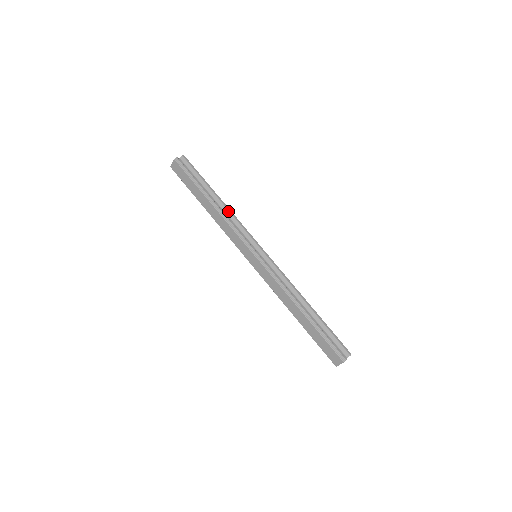
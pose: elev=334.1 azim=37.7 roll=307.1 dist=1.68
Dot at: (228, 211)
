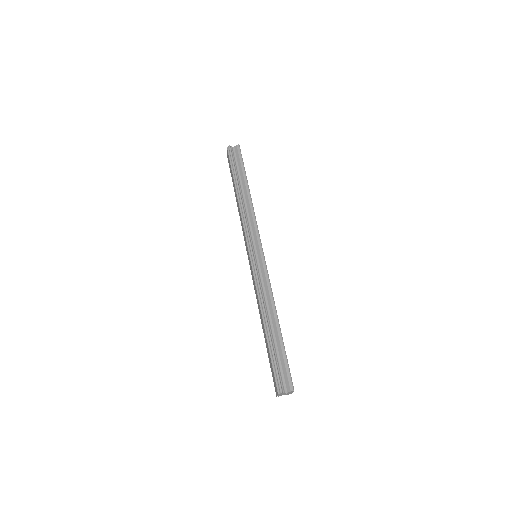
Dot at: (249, 205)
